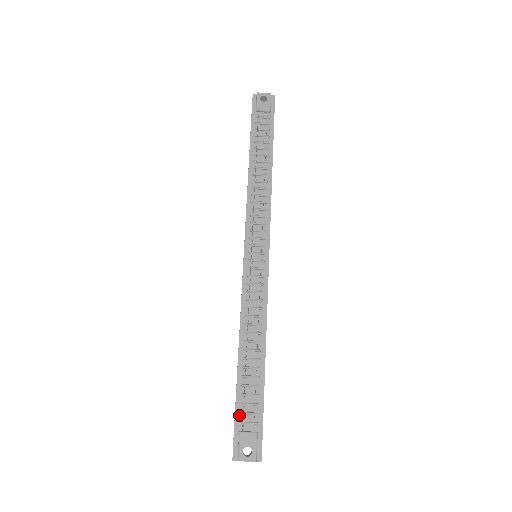
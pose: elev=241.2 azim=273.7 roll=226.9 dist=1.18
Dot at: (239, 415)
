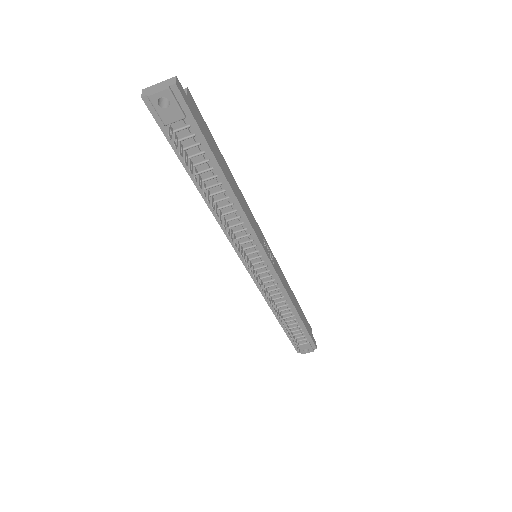
Dot at: (292, 339)
